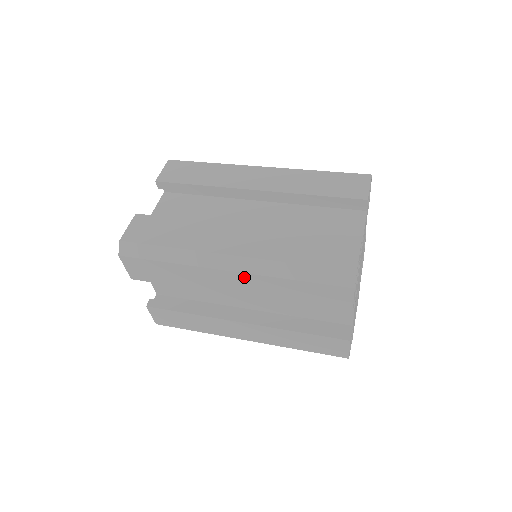
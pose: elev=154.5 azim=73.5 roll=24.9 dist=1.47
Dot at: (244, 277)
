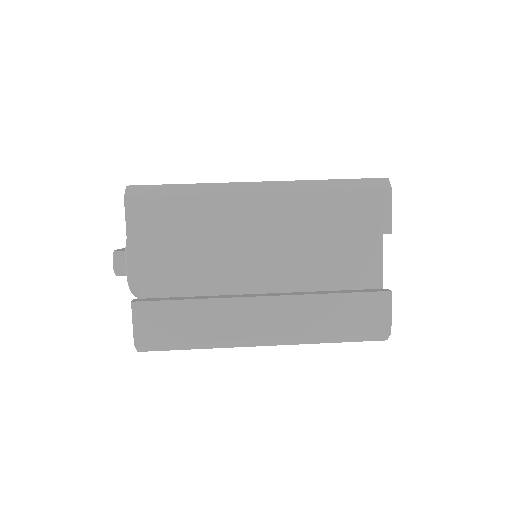
Dot at: occluded
